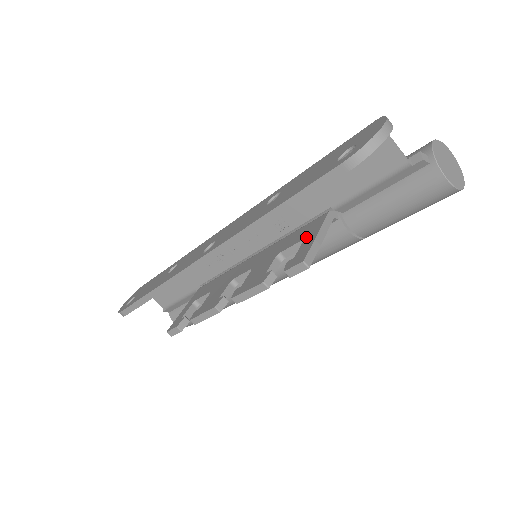
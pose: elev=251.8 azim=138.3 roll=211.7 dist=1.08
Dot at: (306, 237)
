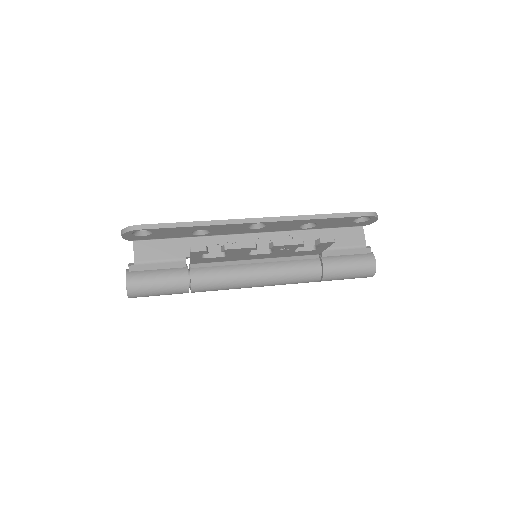
Dot at: occluded
